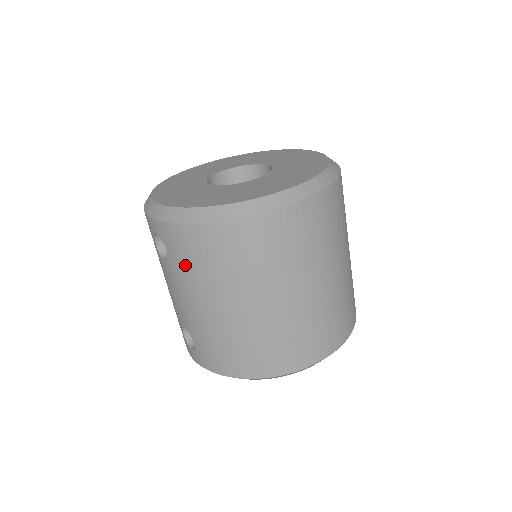
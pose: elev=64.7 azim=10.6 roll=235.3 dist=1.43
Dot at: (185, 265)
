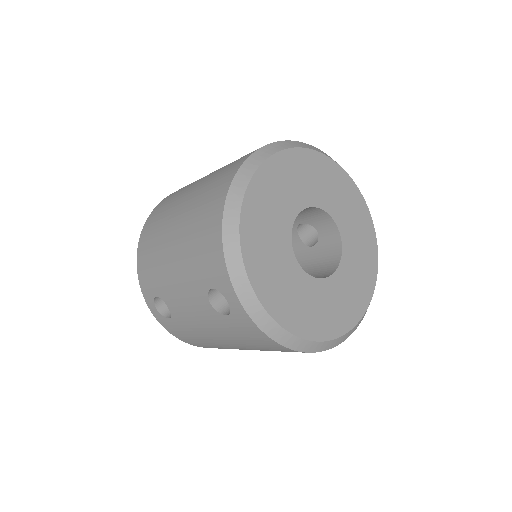
Dot at: (234, 333)
